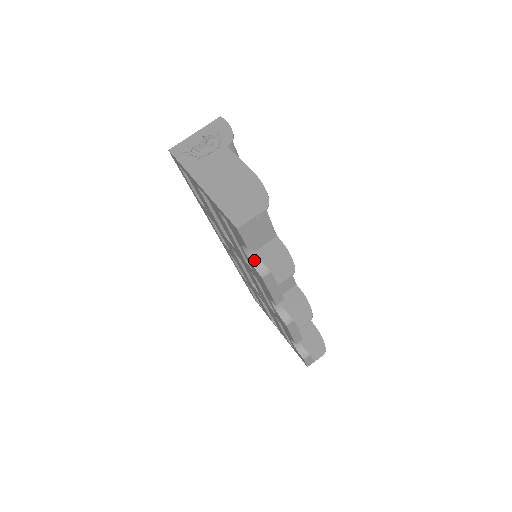
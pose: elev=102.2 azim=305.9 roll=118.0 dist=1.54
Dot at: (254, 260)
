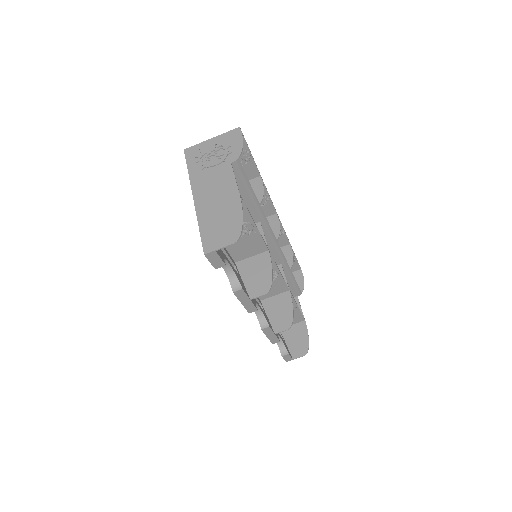
Dot at: (230, 274)
